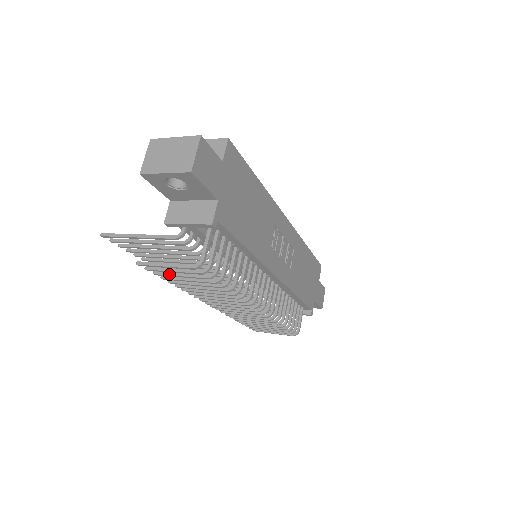
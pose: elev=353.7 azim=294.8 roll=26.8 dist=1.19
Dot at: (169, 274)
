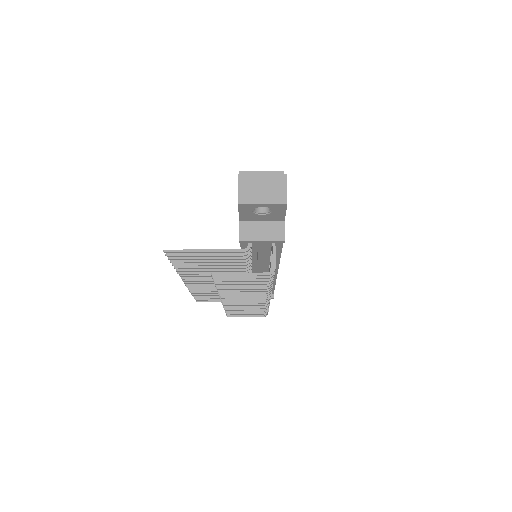
Dot at: (230, 280)
